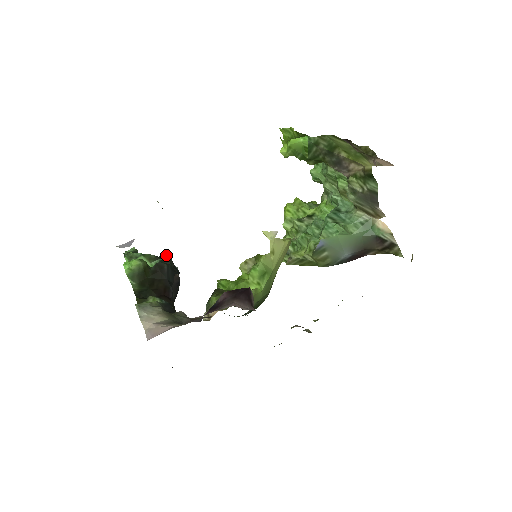
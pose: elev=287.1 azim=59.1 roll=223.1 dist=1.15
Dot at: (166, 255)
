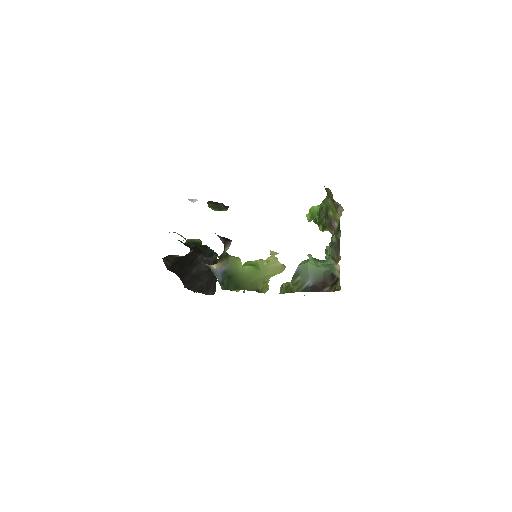
Dot at: occluded
